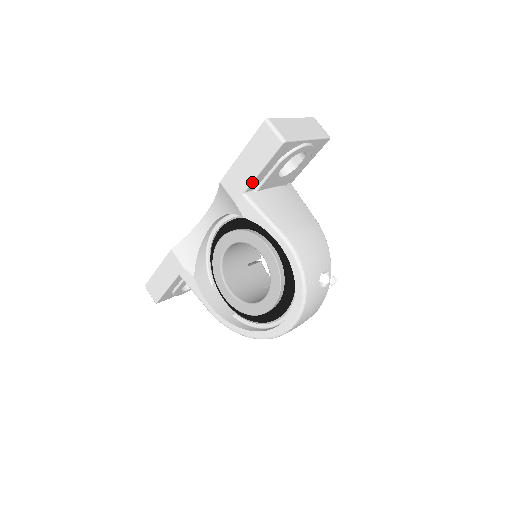
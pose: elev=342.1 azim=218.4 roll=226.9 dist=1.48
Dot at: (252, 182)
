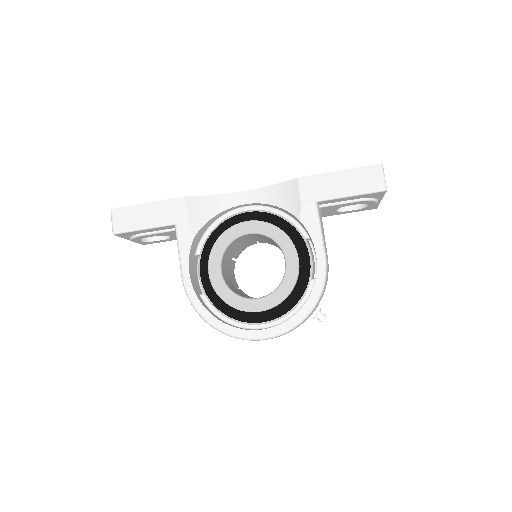
Dot at: (332, 199)
